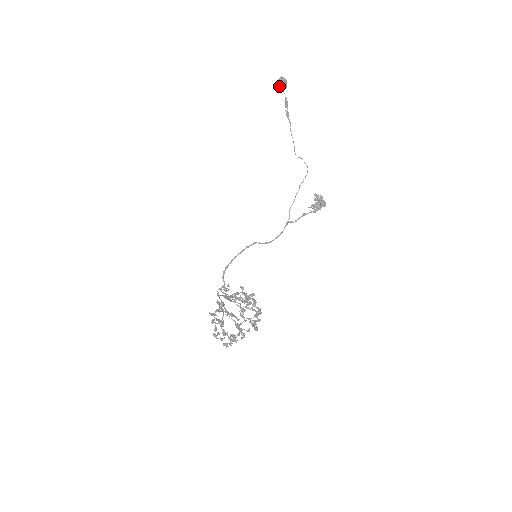
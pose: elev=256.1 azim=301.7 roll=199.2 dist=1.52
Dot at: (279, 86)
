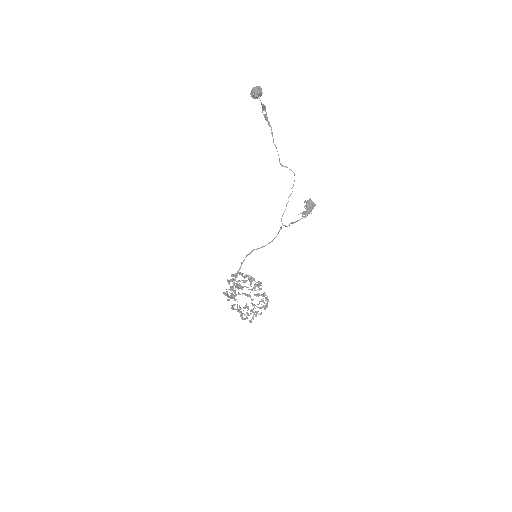
Dot at: (253, 98)
